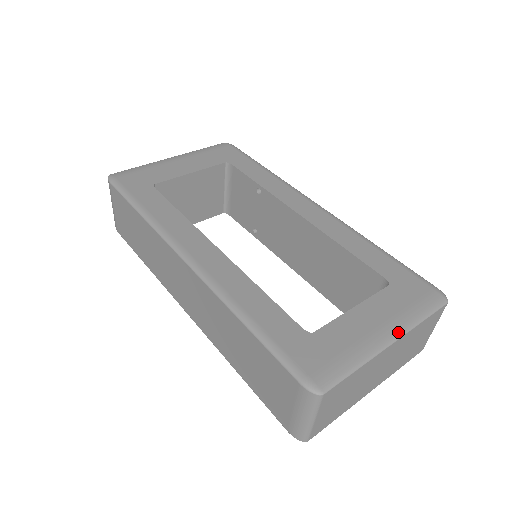
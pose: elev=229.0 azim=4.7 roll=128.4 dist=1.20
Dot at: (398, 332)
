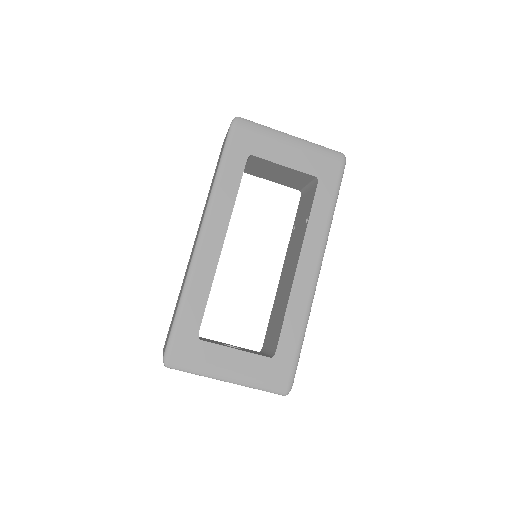
Dot at: (236, 381)
